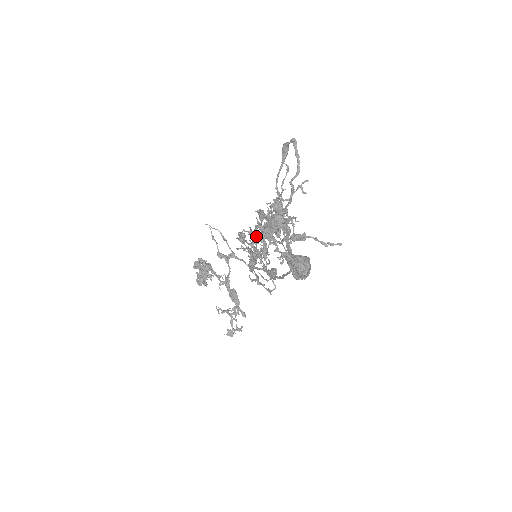
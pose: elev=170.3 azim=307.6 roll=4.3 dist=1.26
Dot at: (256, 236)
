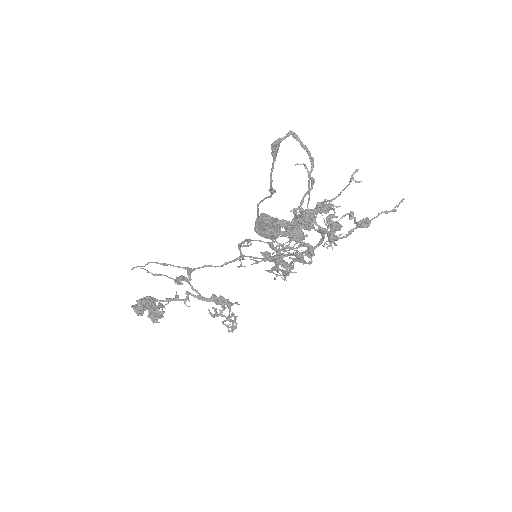
Dot at: (299, 246)
